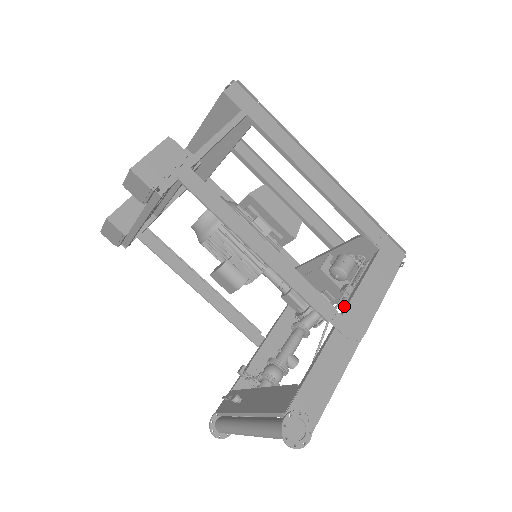
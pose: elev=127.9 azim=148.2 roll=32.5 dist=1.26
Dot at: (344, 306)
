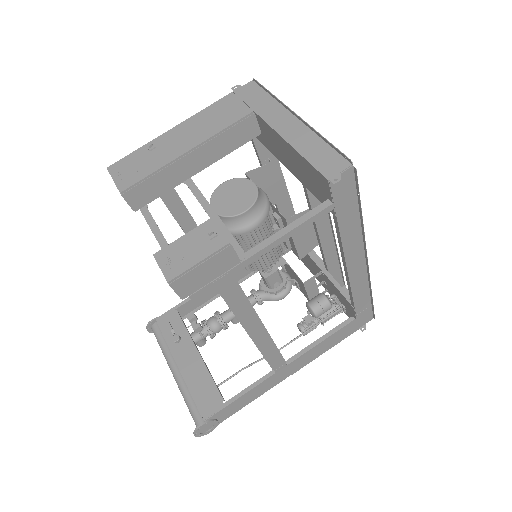
Dot at: (294, 356)
